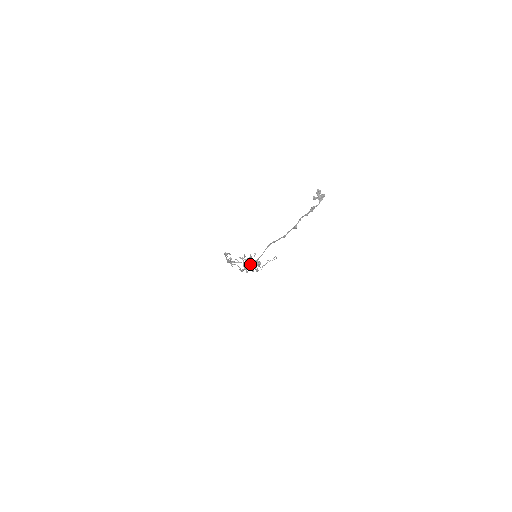
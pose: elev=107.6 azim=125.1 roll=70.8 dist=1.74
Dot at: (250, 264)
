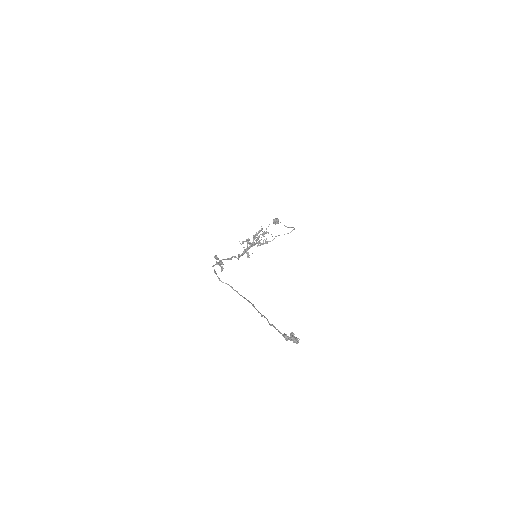
Dot at: occluded
